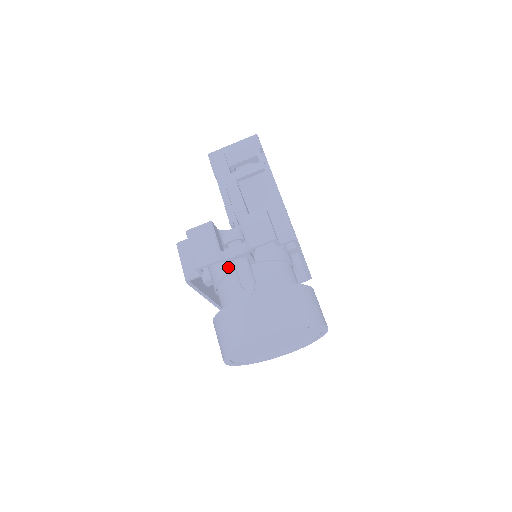
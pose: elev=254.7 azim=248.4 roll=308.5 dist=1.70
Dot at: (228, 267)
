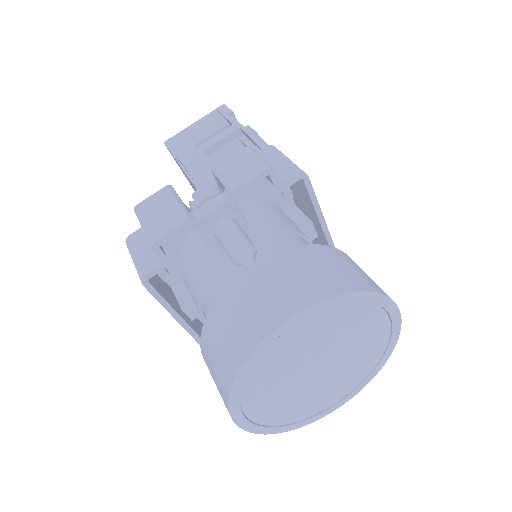
Dot at: (210, 255)
